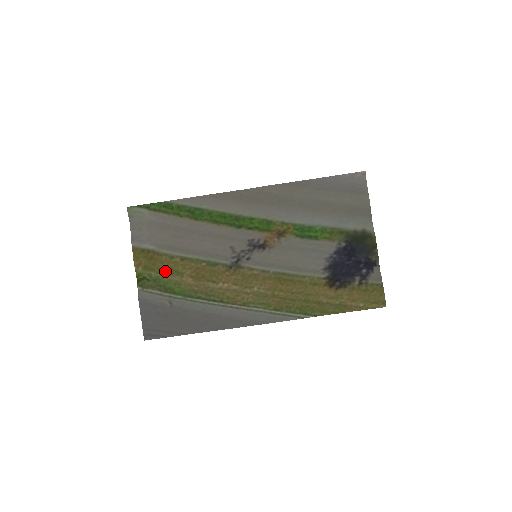
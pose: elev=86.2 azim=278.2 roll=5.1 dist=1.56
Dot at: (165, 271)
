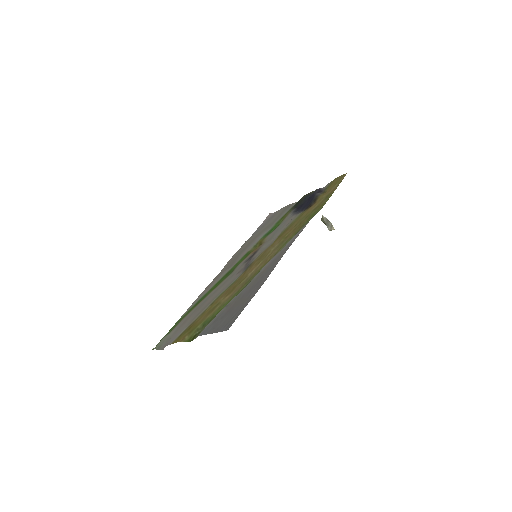
Dot at: (206, 317)
